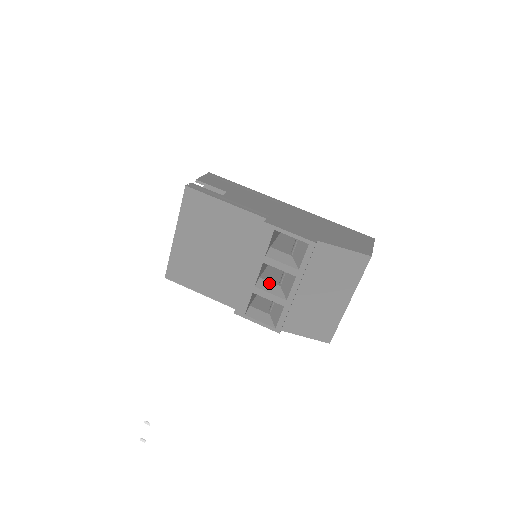
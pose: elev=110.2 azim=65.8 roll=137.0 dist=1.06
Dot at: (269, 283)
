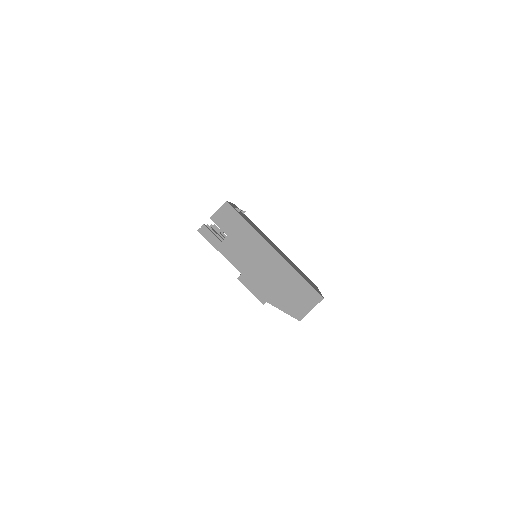
Dot at: occluded
